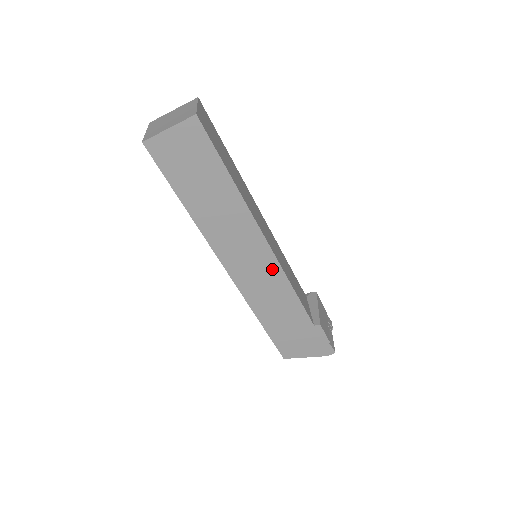
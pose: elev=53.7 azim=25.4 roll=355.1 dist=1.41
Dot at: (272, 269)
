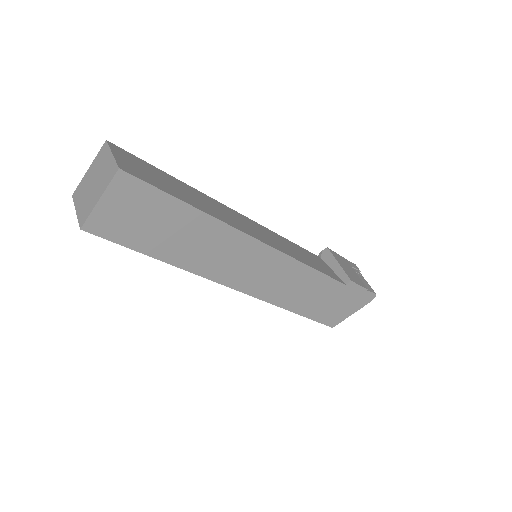
Dot at: (281, 263)
